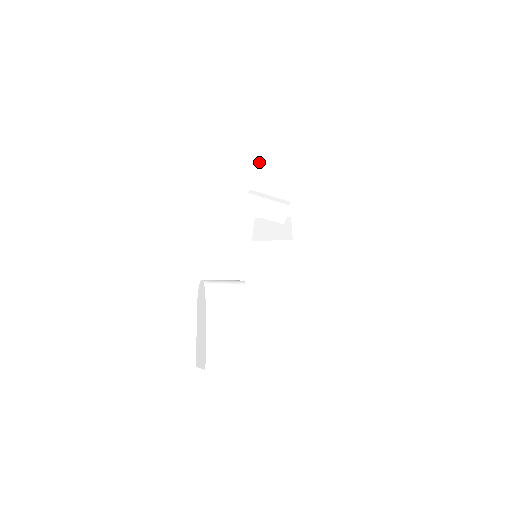
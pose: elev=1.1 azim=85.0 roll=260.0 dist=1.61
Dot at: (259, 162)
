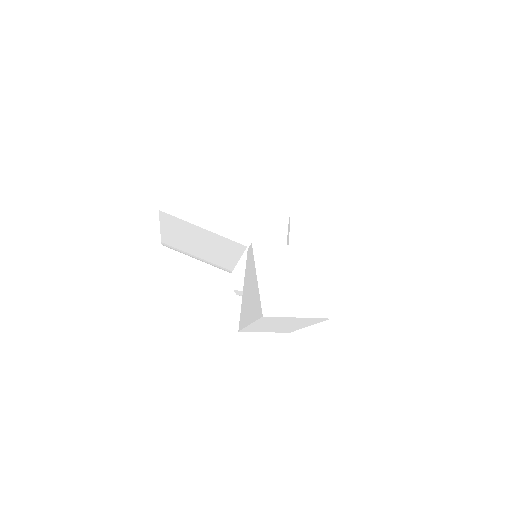
Dot at: occluded
